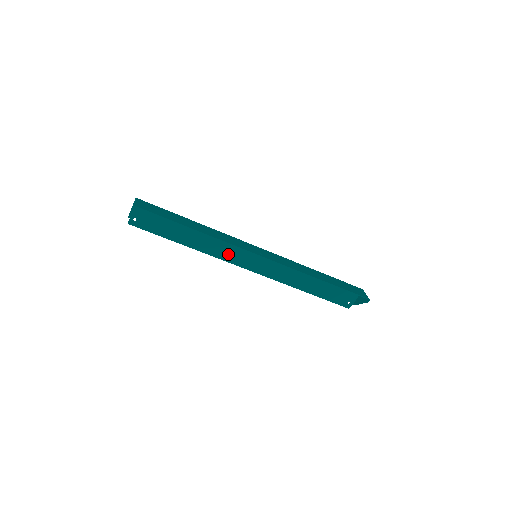
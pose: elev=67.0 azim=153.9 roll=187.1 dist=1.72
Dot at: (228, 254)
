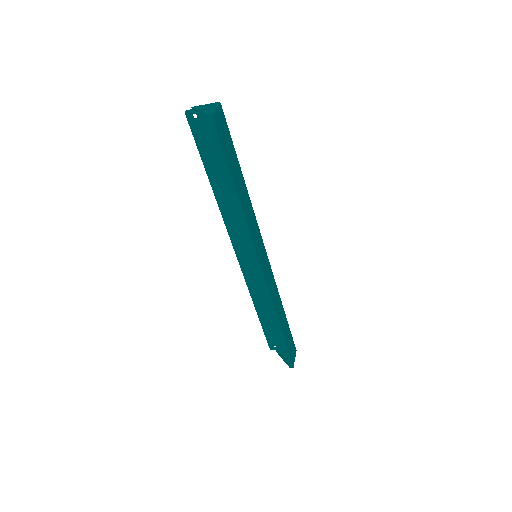
Dot at: (236, 229)
